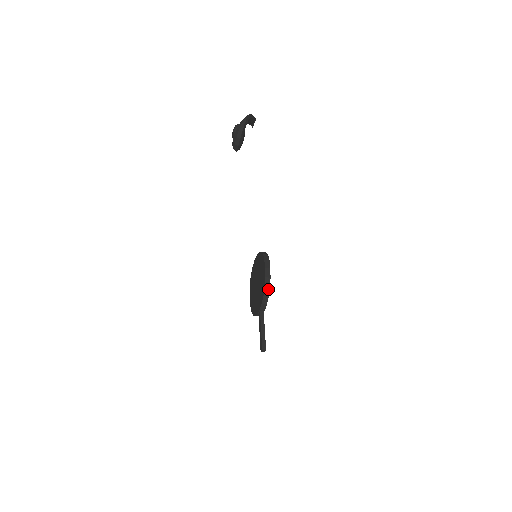
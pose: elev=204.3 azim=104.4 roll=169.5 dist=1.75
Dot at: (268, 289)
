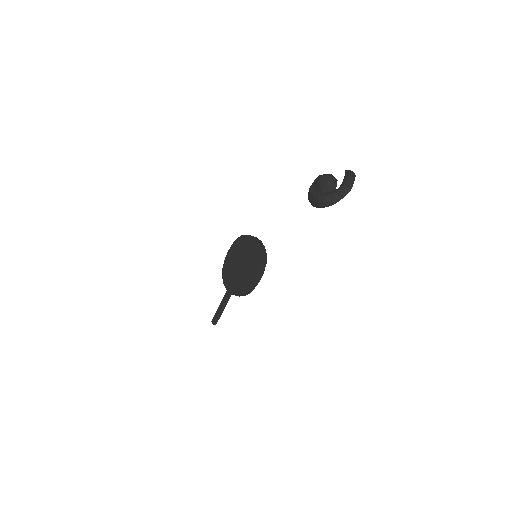
Dot at: (247, 294)
